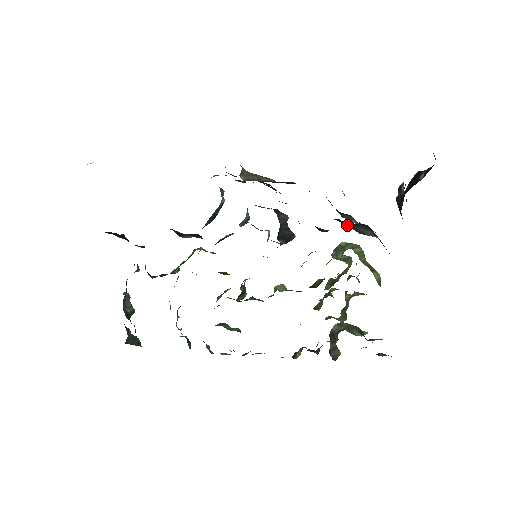
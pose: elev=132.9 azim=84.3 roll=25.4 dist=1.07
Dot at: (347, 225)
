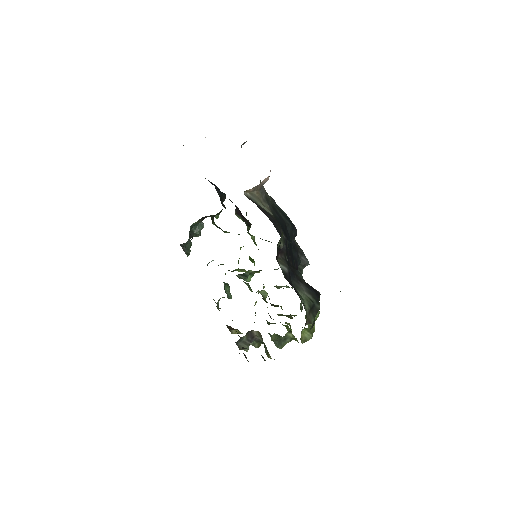
Dot at: (296, 276)
